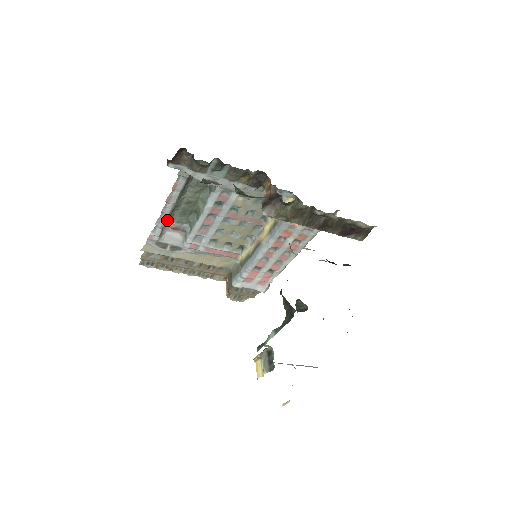
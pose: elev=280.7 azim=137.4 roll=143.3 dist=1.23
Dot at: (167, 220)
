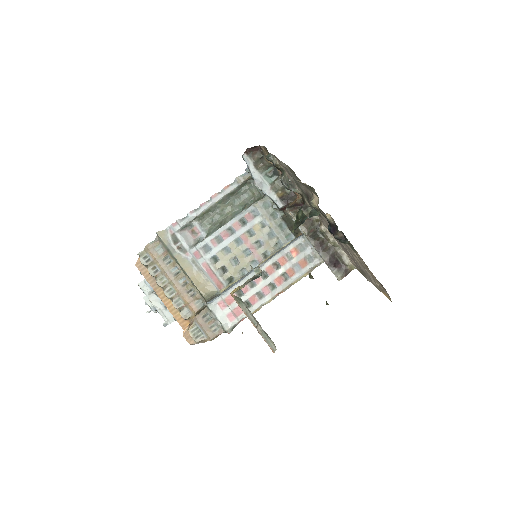
Dot at: (195, 220)
